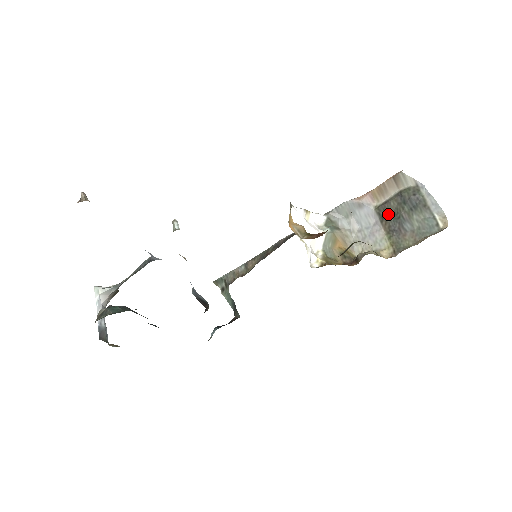
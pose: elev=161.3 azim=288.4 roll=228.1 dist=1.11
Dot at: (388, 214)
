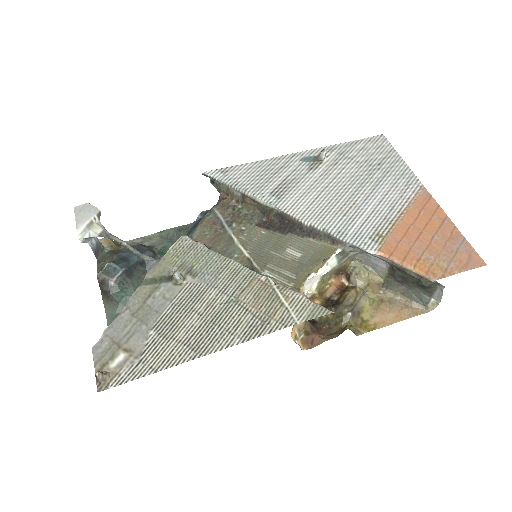
Dot at: (399, 272)
